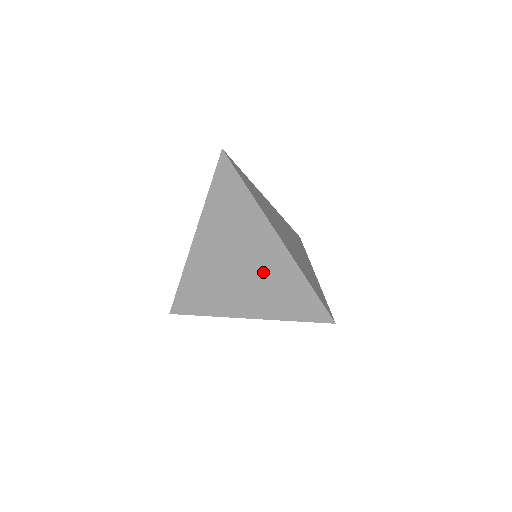
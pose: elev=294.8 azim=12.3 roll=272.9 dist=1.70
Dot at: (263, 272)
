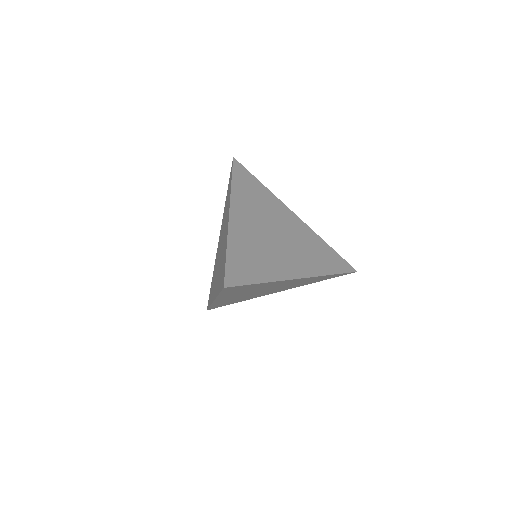
Dot at: (222, 252)
